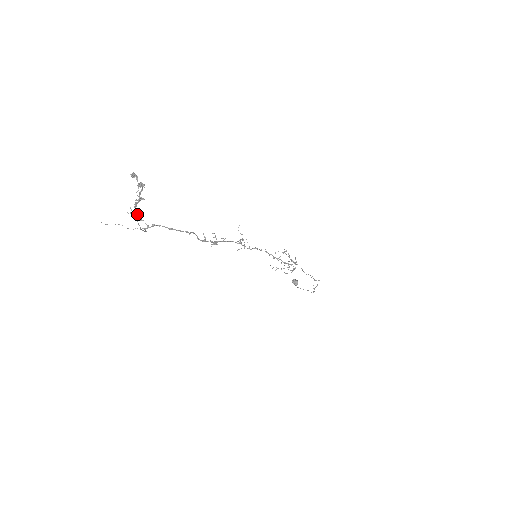
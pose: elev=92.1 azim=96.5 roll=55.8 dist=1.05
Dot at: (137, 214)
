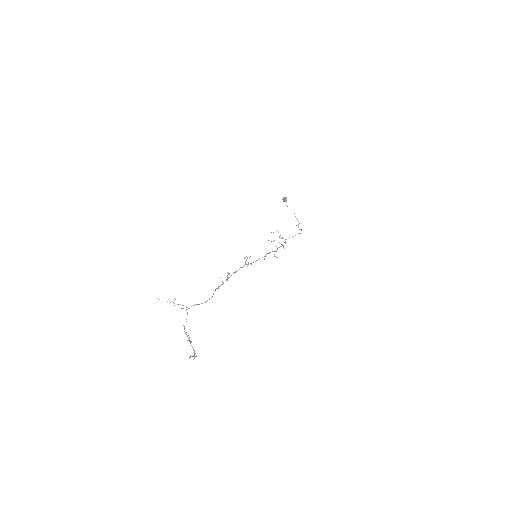
Dot at: occluded
